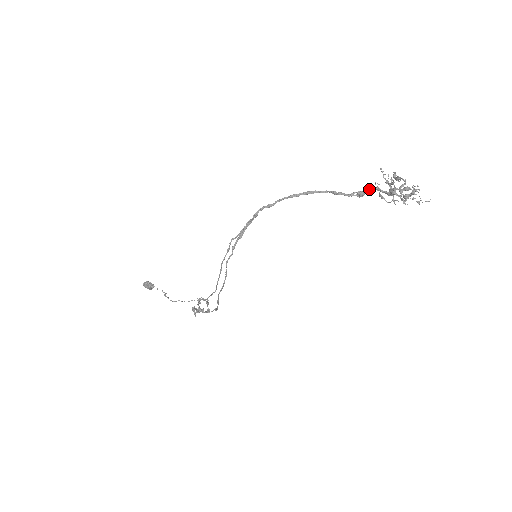
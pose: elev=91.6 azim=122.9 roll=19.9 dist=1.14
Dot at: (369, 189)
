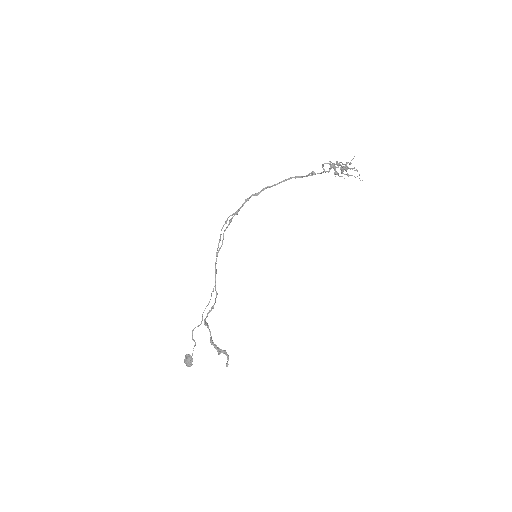
Dot at: (319, 173)
